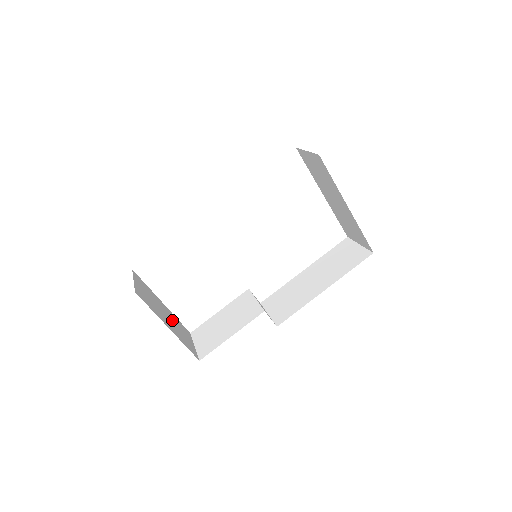
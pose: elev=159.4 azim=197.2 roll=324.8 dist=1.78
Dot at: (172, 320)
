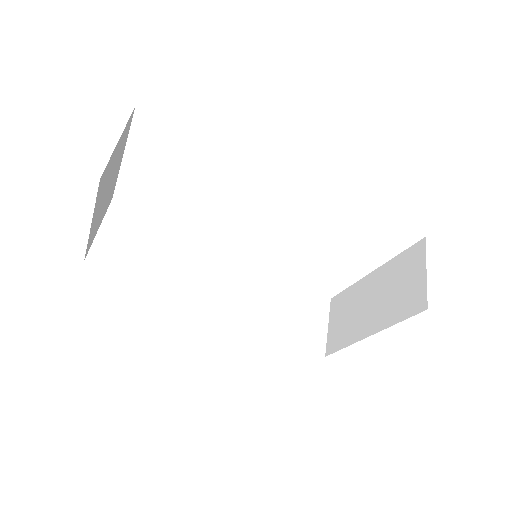
Dot at: (108, 194)
